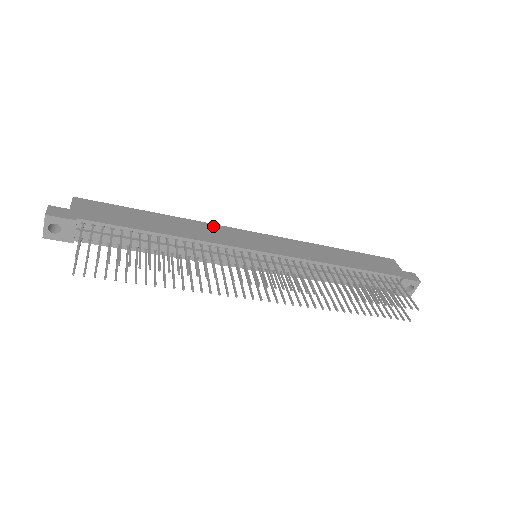
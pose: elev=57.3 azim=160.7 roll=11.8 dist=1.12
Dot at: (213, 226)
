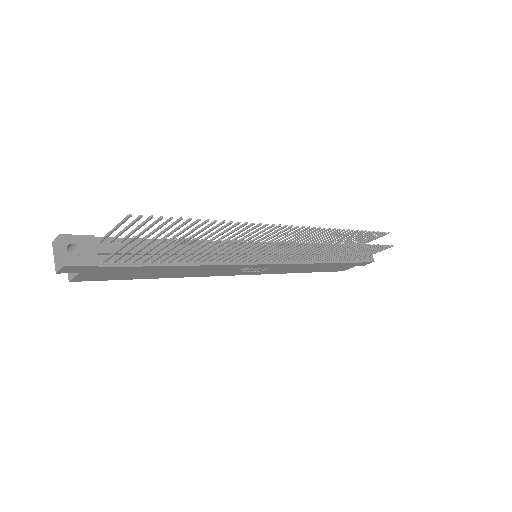
Dot at: occluded
